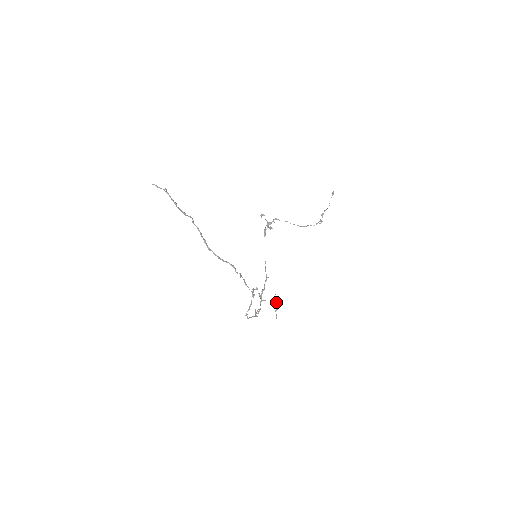
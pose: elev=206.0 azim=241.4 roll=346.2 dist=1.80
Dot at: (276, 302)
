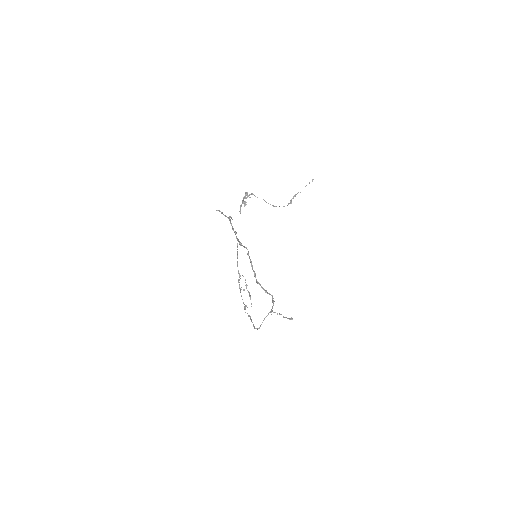
Dot at: (246, 285)
